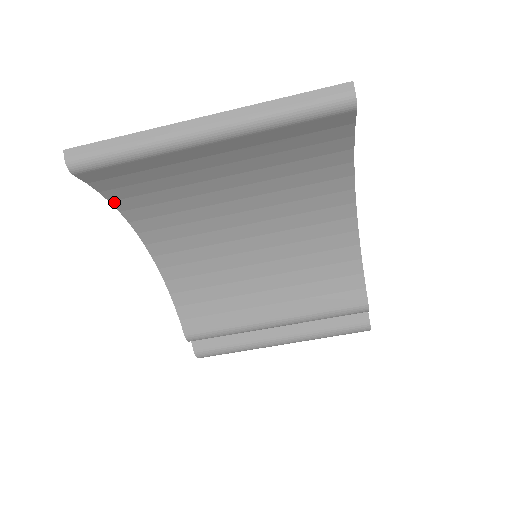
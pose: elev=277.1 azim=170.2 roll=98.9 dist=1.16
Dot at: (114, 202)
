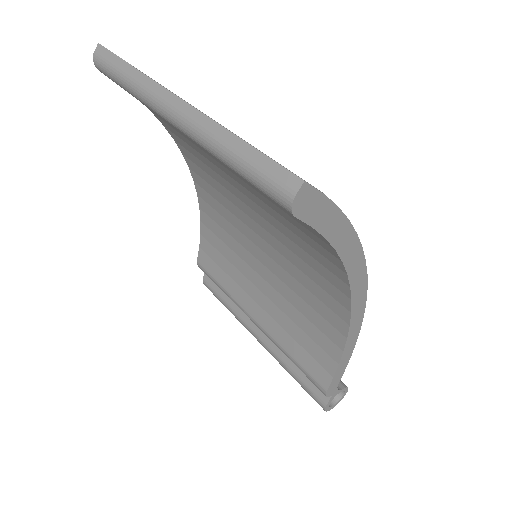
Dot at: (155, 115)
